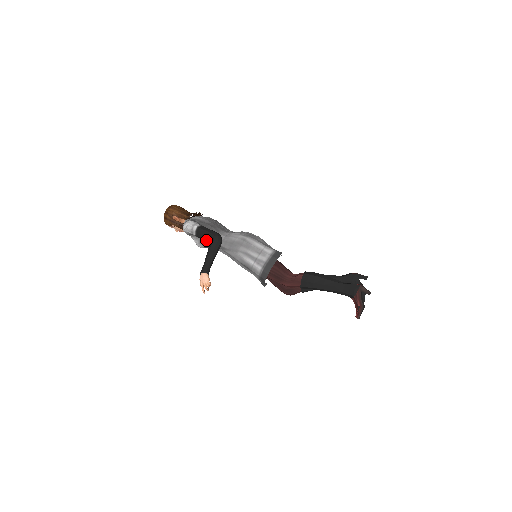
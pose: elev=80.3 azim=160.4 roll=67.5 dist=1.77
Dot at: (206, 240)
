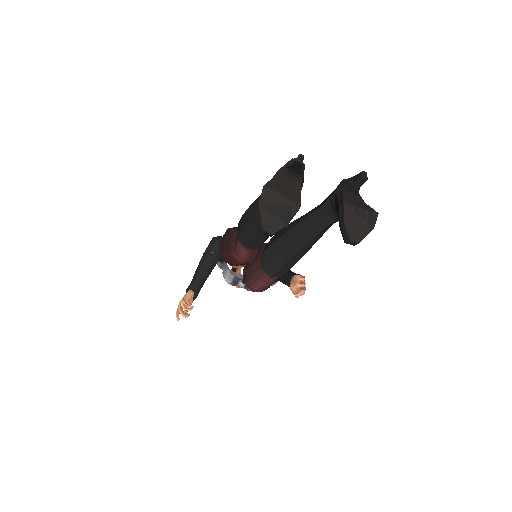
Dot at: (226, 263)
